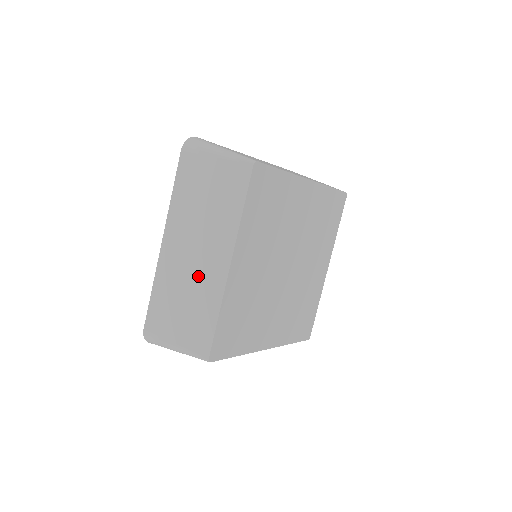
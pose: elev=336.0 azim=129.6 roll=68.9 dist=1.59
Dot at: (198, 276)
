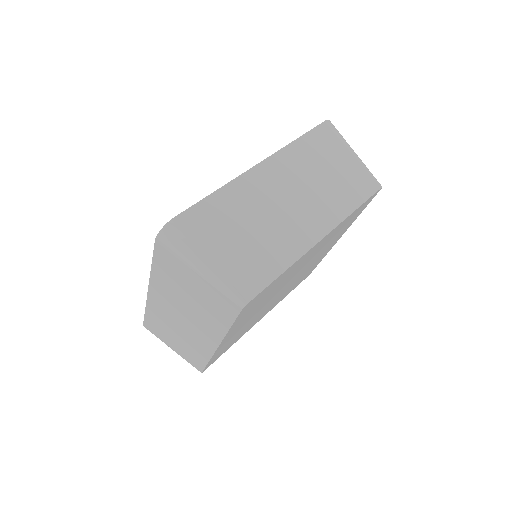
Dot at: (188, 333)
